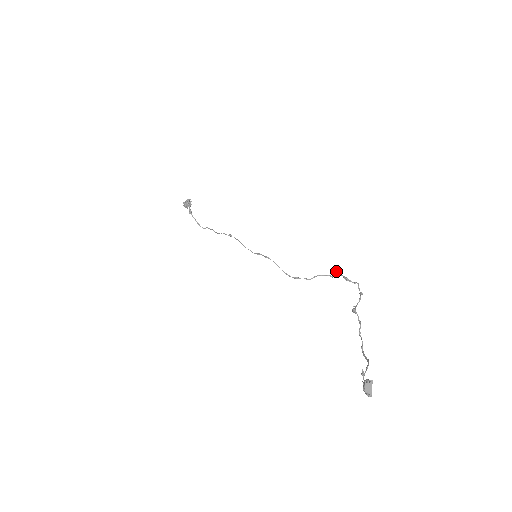
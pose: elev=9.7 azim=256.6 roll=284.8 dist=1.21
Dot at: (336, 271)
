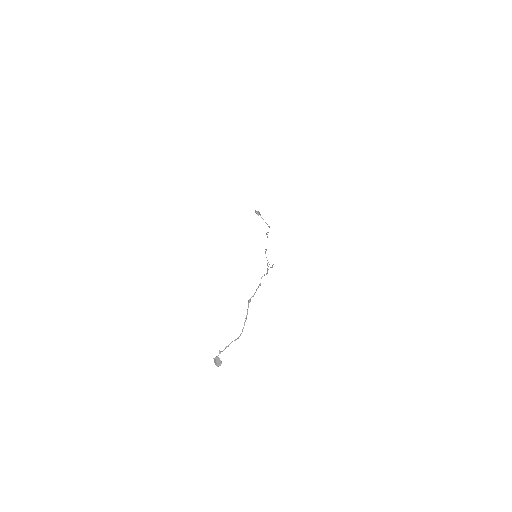
Dot at: (267, 264)
